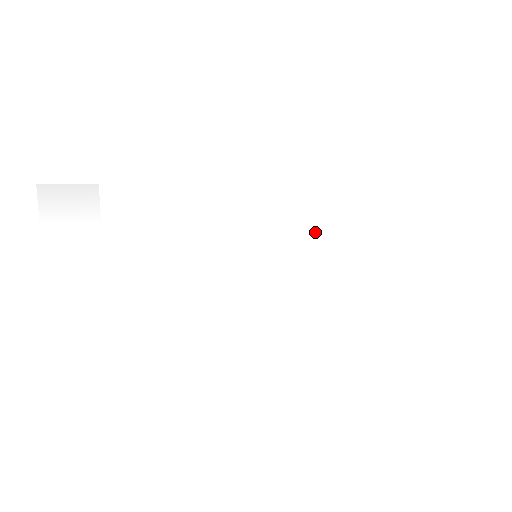
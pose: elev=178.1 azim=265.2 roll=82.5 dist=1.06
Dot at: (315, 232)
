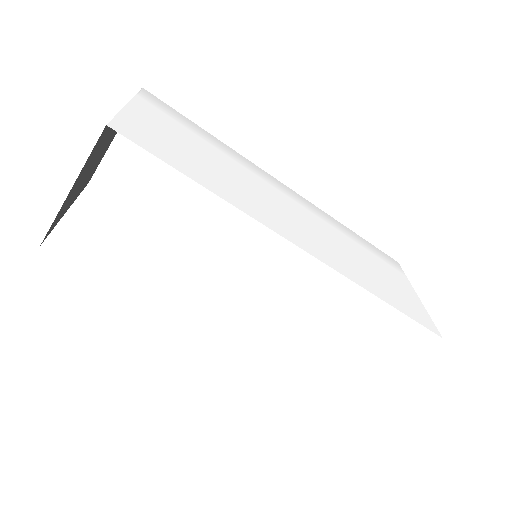
Dot at: (328, 226)
